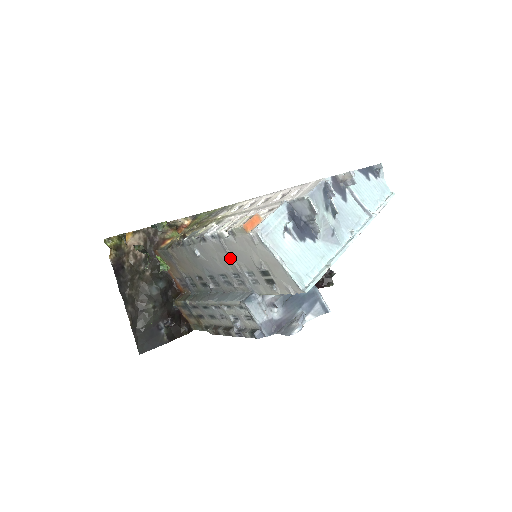
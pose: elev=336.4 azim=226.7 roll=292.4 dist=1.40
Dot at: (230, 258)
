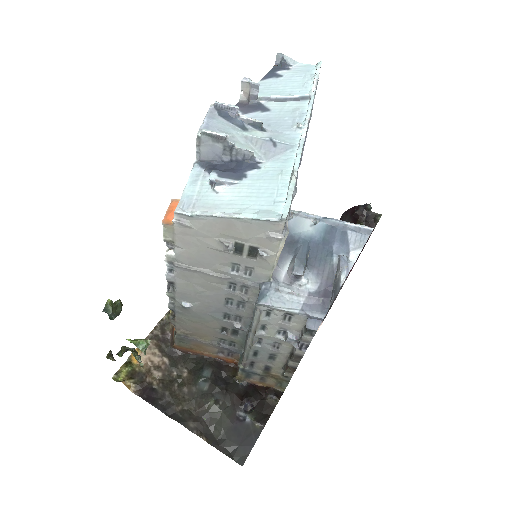
Dot at: (203, 274)
